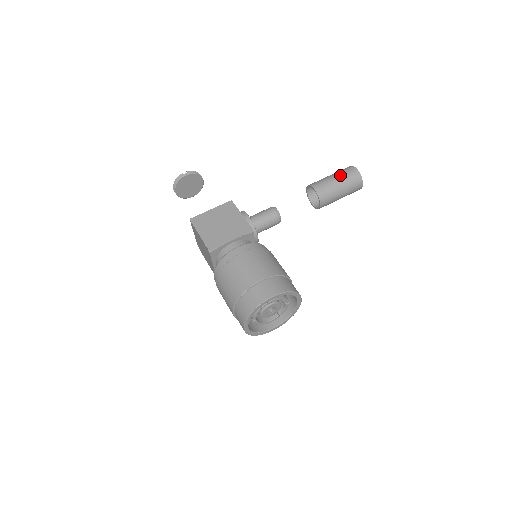
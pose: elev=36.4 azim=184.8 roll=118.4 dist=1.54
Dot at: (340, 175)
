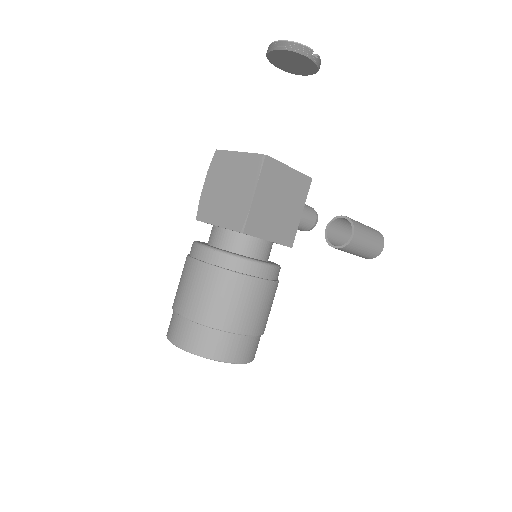
Dot at: (374, 242)
